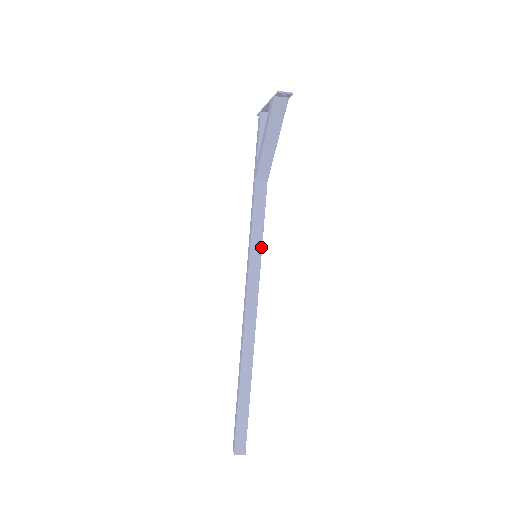
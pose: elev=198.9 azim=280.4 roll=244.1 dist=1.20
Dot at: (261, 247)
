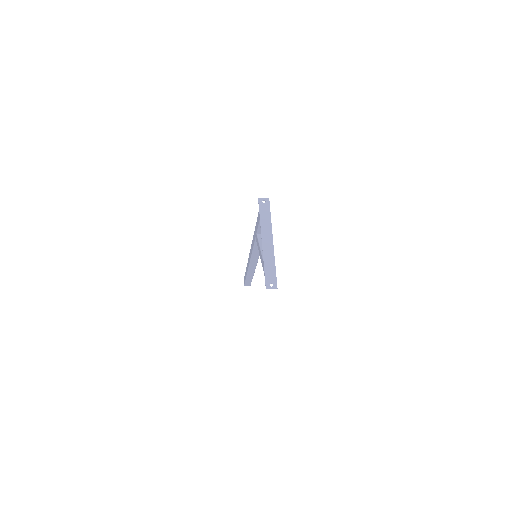
Dot at: occluded
